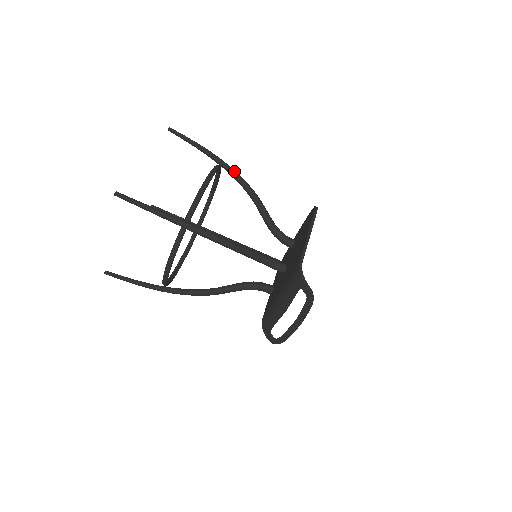
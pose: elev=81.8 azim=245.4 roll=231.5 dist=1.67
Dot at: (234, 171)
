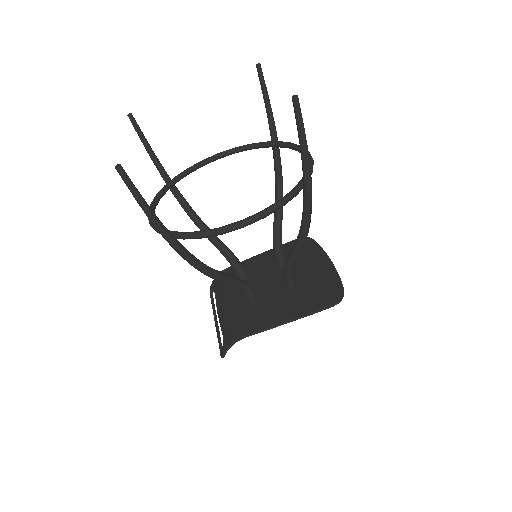
Dot at: (309, 207)
